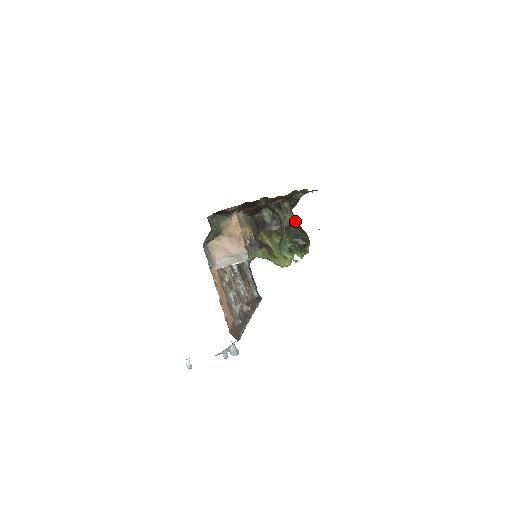
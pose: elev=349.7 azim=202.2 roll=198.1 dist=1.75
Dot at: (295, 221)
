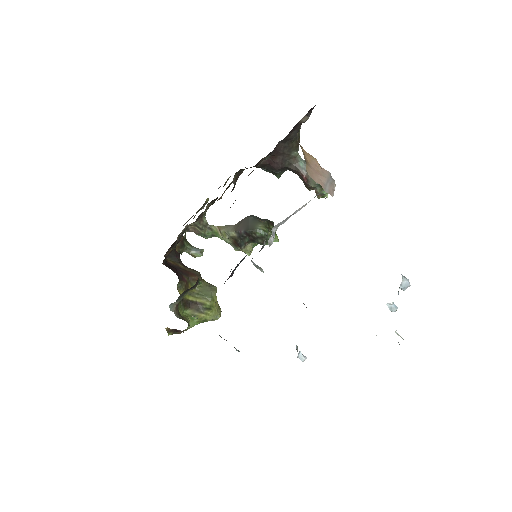
Dot at: occluded
